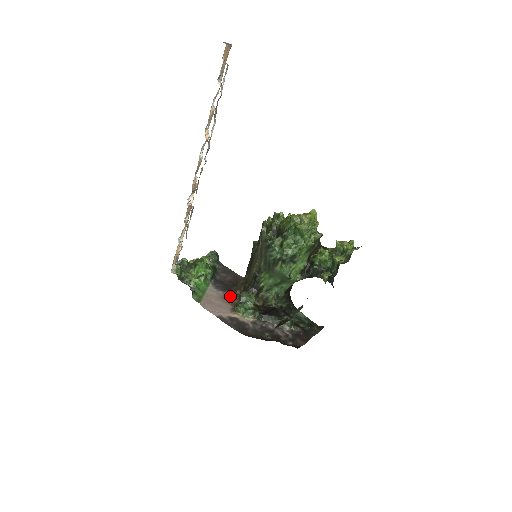
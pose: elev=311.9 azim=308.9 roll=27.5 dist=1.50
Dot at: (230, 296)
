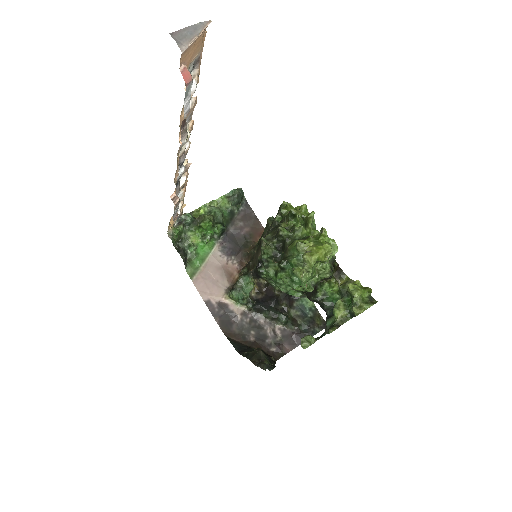
Dot at: (234, 265)
